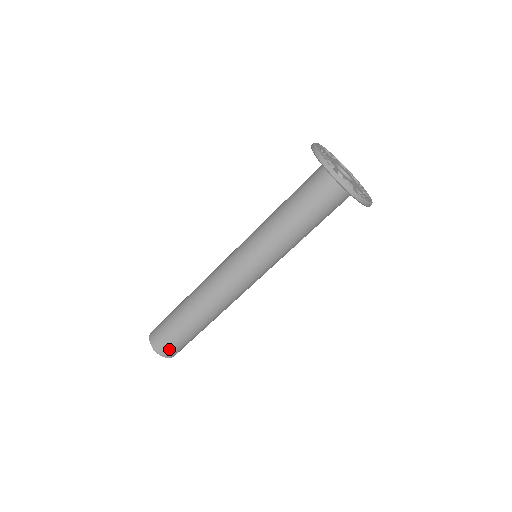
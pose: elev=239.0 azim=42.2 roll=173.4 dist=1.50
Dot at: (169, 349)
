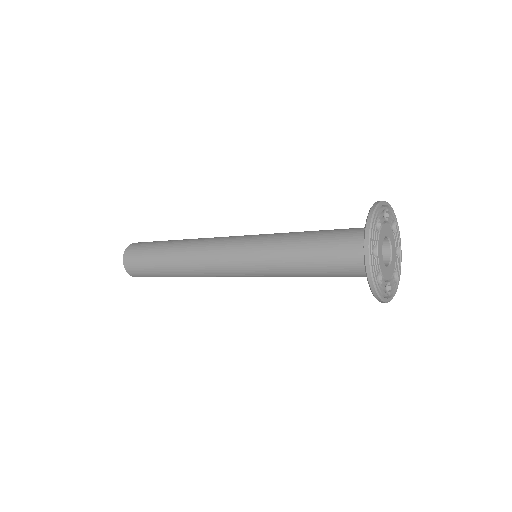
Dot at: occluded
